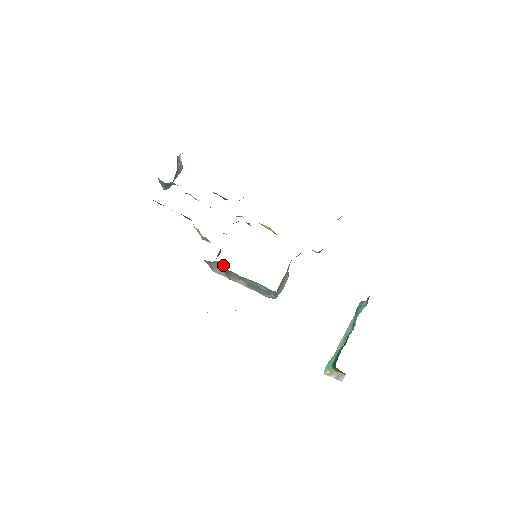
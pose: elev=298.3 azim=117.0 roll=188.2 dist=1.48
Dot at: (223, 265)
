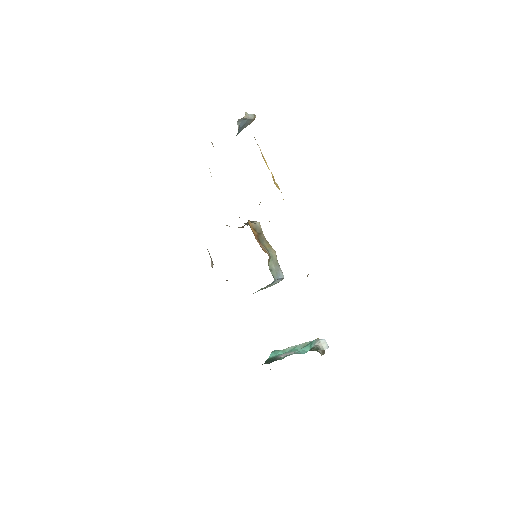
Dot at: occluded
